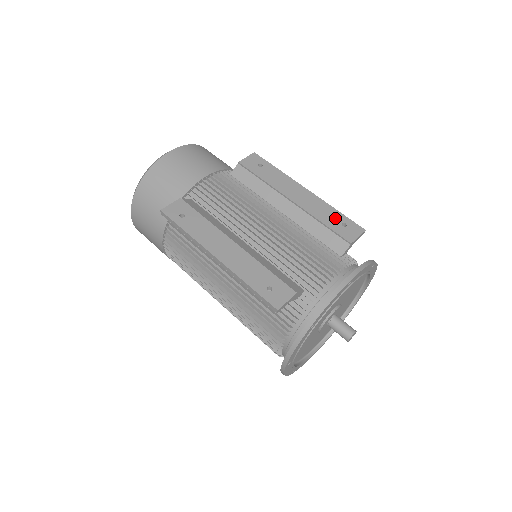
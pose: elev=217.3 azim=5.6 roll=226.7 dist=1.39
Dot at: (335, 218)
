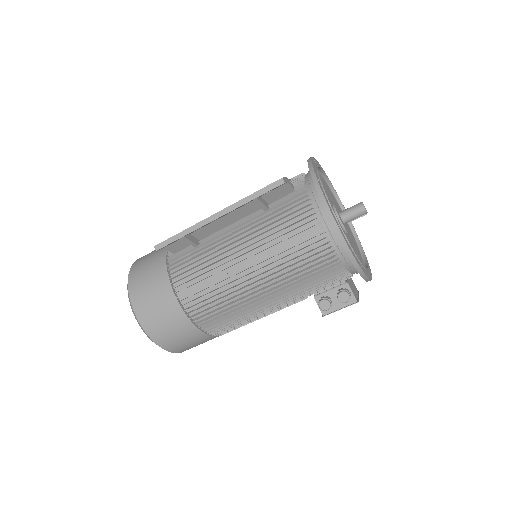
Dot at: occluded
